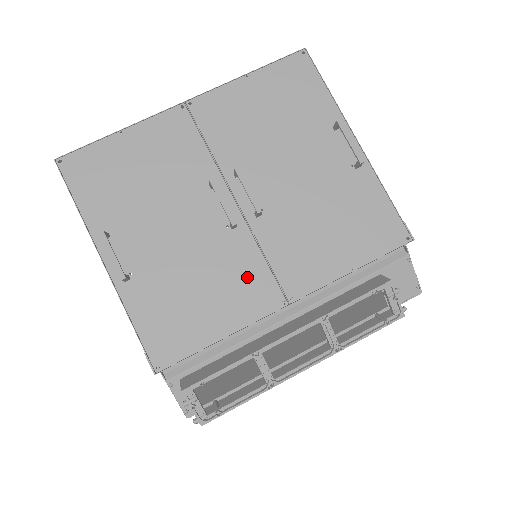
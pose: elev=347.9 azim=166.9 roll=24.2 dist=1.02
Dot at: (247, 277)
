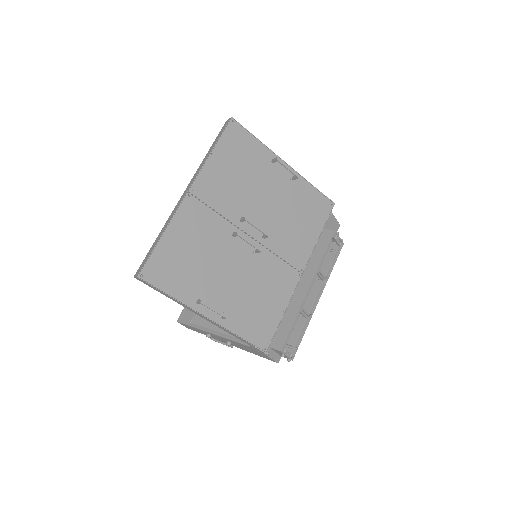
Dot at: (277, 274)
